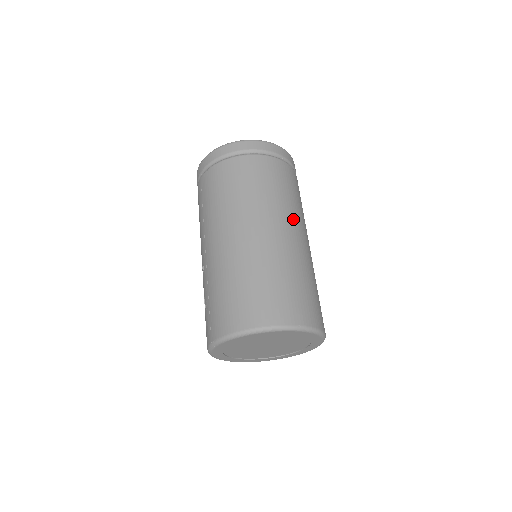
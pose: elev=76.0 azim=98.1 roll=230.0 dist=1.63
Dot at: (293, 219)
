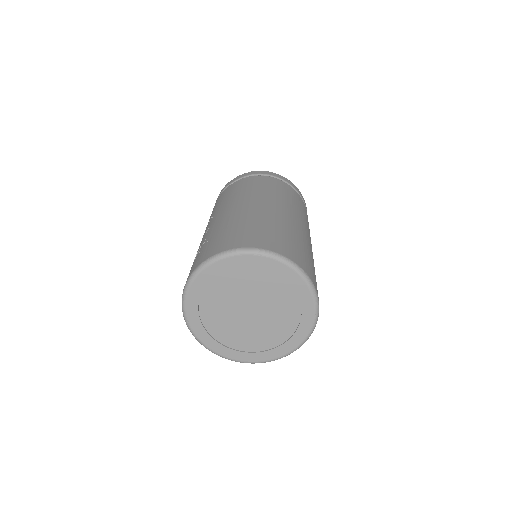
Dot at: (308, 231)
